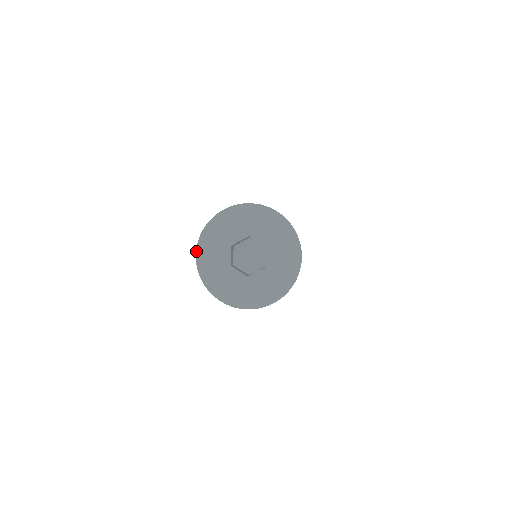
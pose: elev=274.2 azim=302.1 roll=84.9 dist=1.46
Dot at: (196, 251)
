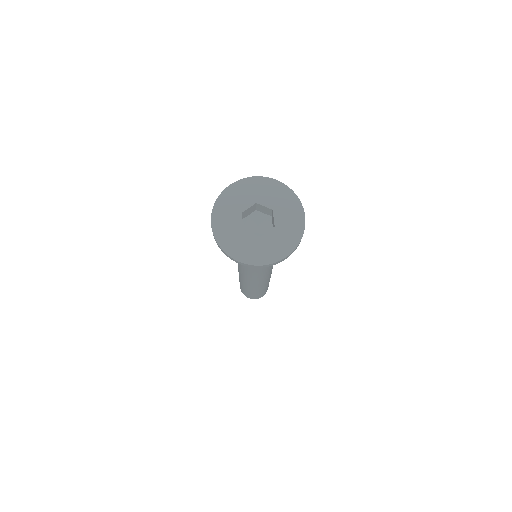
Dot at: (211, 222)
